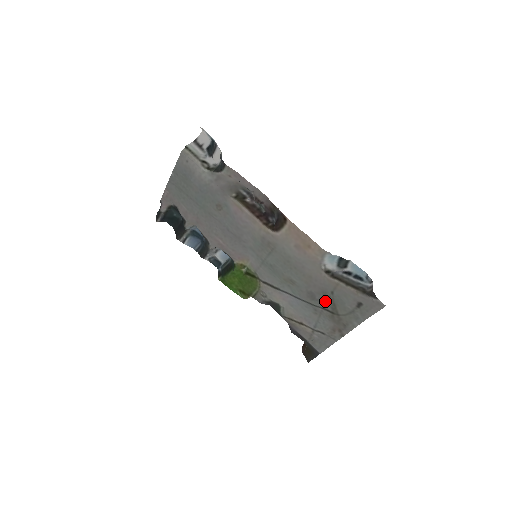
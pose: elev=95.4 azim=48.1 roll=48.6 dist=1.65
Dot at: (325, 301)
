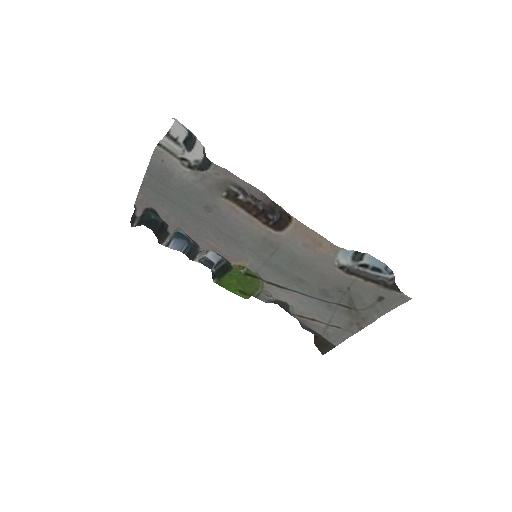
Dot at: (340, 297)
